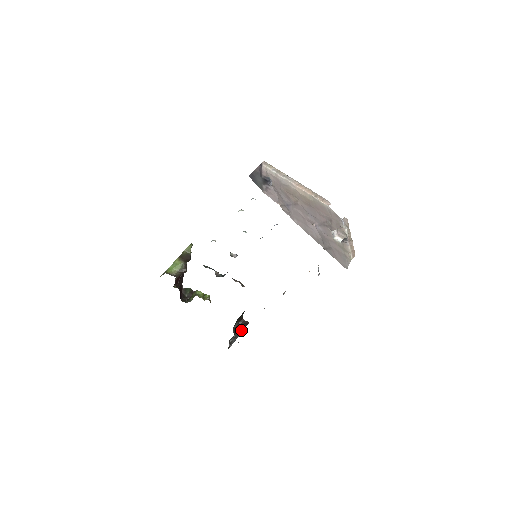
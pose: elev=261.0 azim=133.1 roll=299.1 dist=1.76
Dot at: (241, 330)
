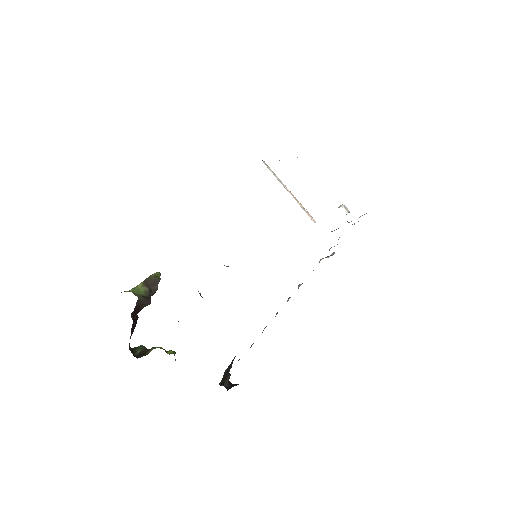
Dot at: occluded
